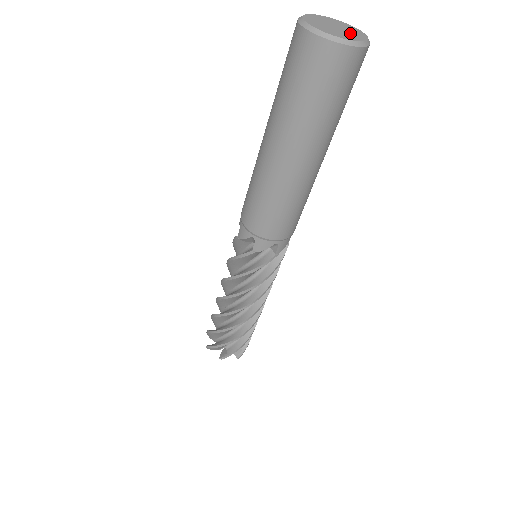
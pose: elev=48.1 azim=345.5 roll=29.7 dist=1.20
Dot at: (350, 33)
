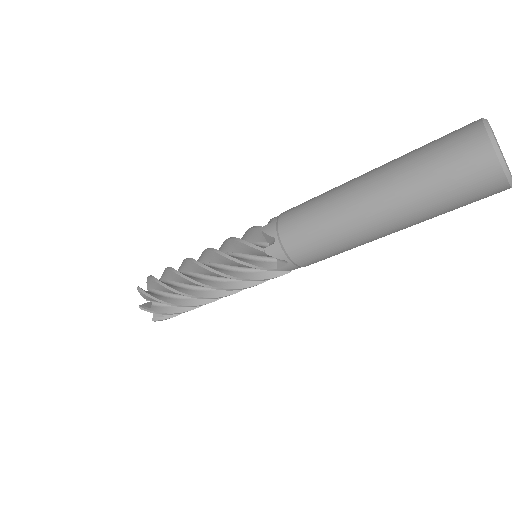
Dot at: occluded
